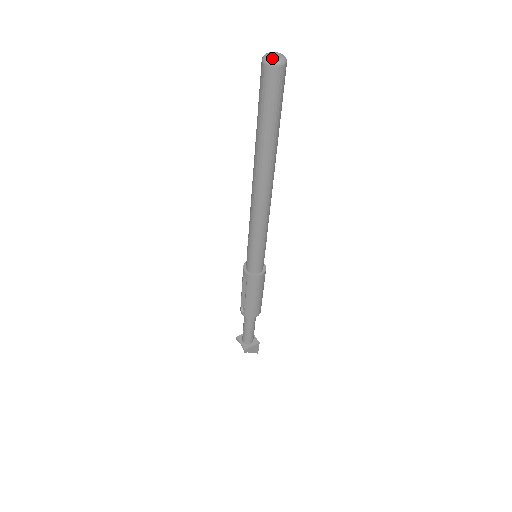
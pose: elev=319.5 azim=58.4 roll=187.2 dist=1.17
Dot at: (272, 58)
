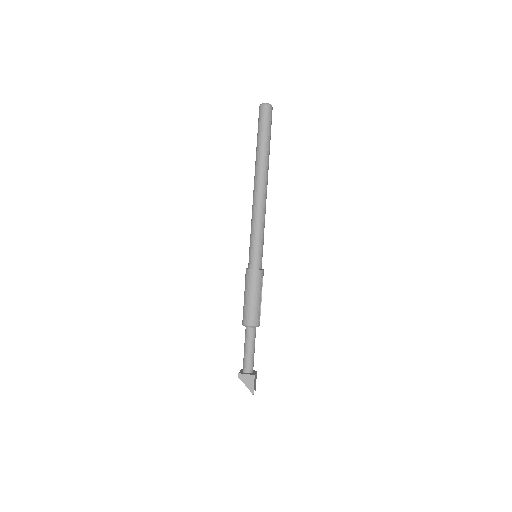
Dot at: (263, 103)
